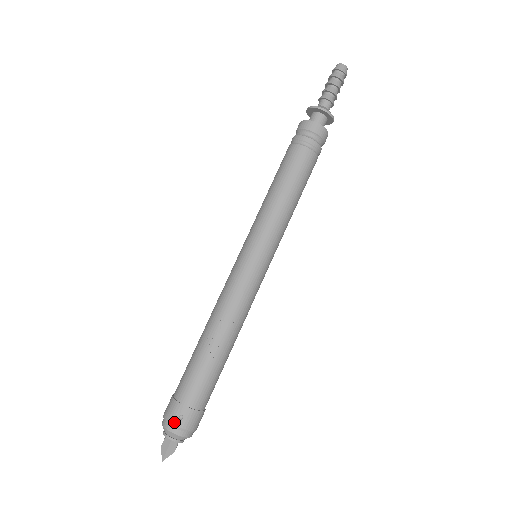
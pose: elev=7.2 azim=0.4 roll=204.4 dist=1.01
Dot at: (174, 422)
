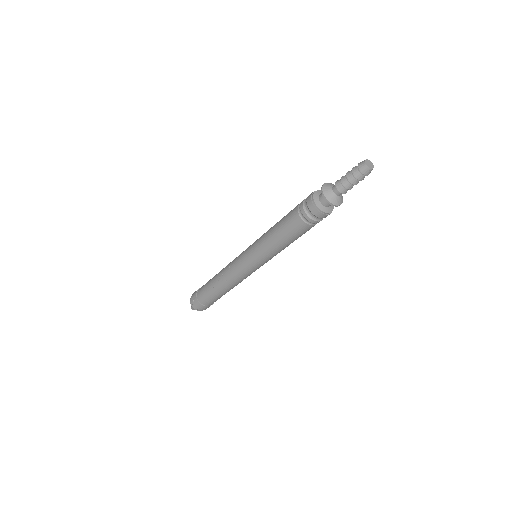
Dot at: (192, 300)
